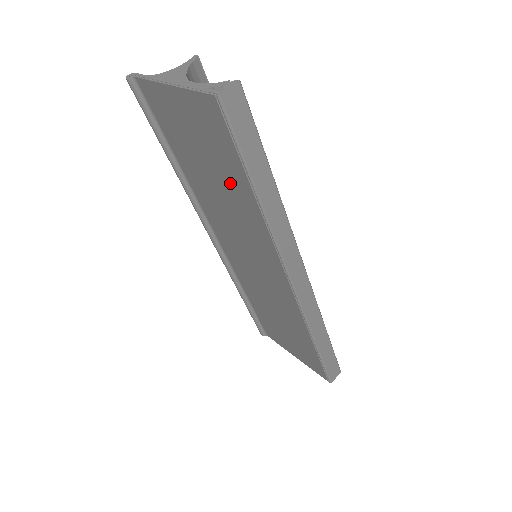
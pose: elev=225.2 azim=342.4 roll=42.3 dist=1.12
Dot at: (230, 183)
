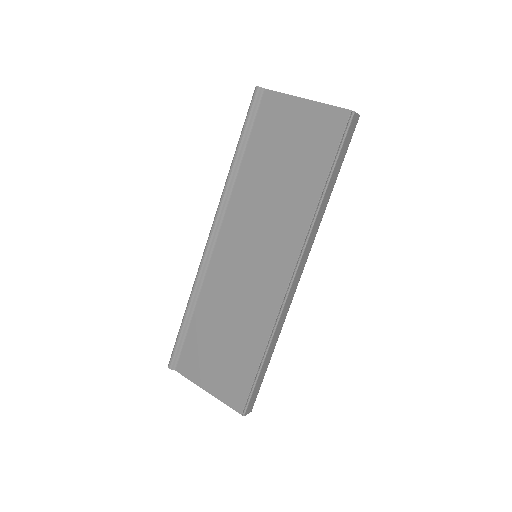
Dot at: (301, 176)
